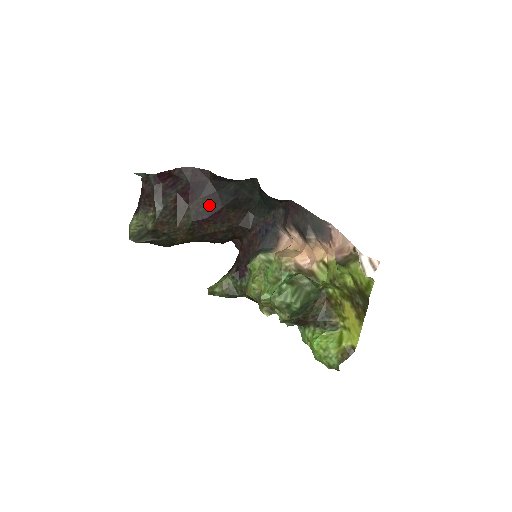
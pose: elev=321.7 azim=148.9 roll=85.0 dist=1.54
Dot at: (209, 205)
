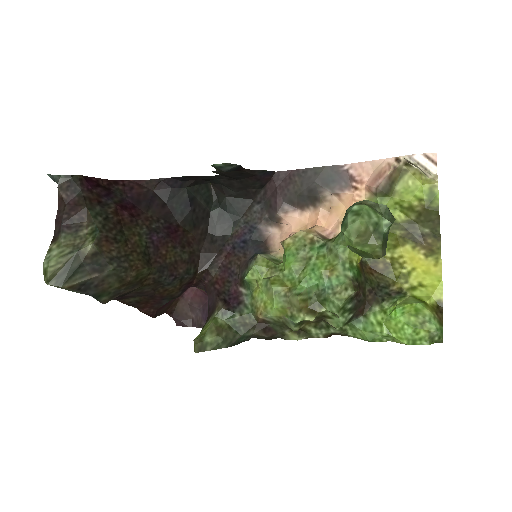
Dot at: (161, 221)
